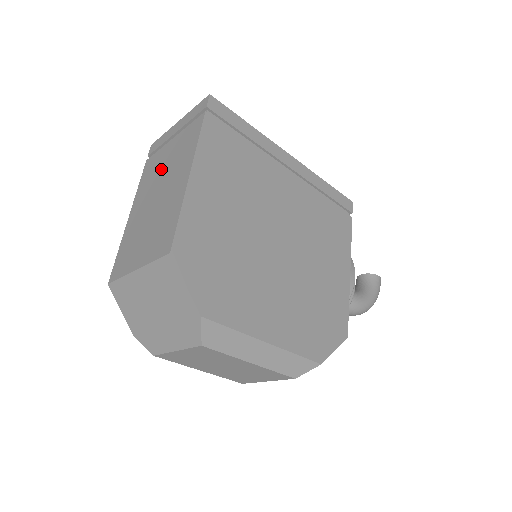
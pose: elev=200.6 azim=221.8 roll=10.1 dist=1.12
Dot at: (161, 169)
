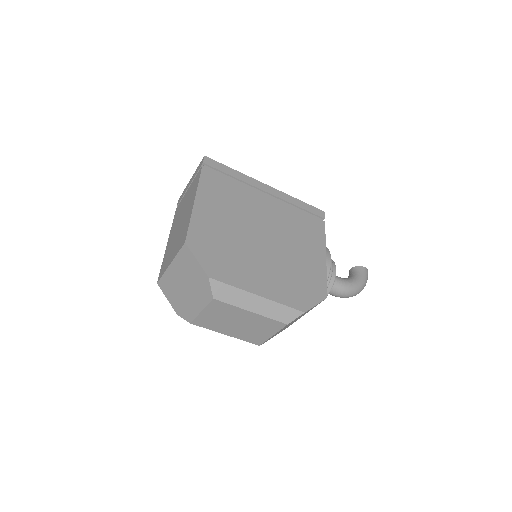
Dot at: (182, 208)
